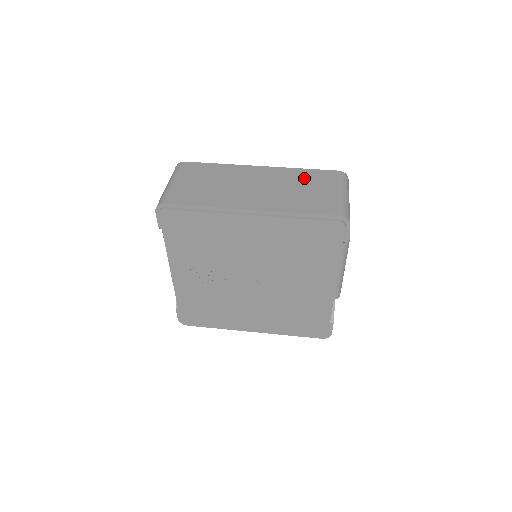
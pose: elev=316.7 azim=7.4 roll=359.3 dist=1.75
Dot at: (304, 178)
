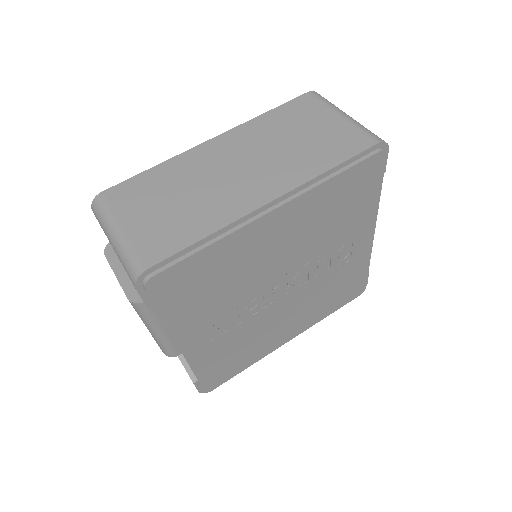
Dot at: (282, 123)
